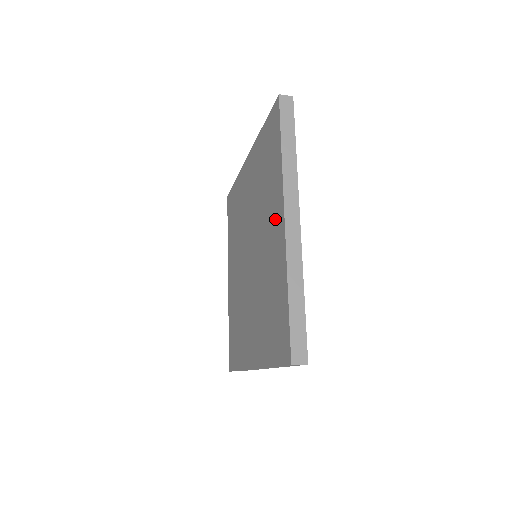
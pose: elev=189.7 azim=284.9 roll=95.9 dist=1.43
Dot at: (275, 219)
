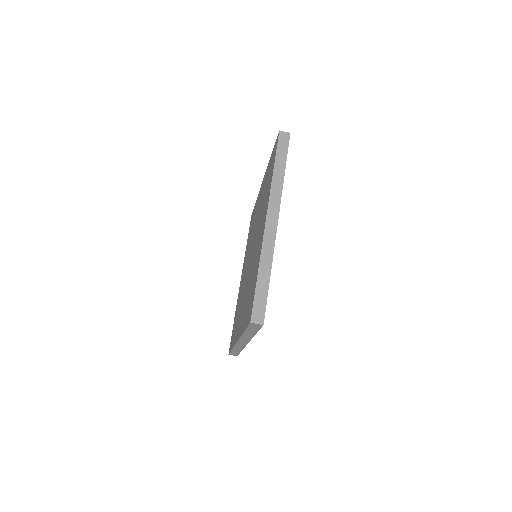
Dot at: occluded
